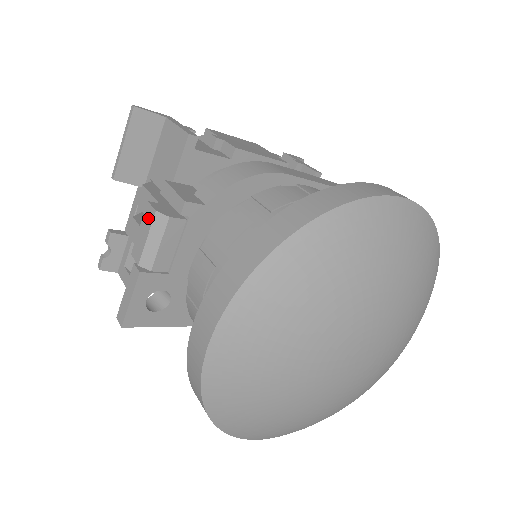
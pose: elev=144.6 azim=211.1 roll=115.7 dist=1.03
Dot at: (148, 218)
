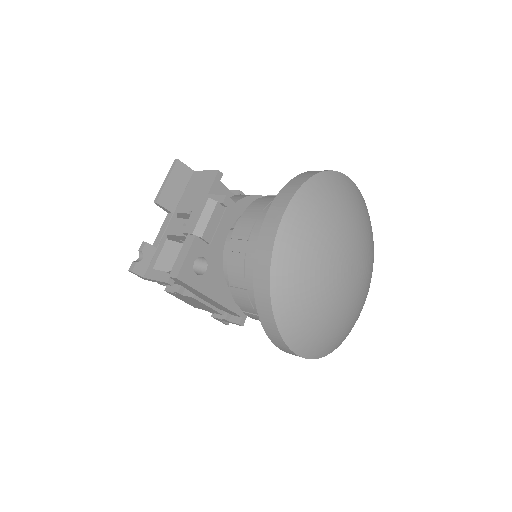
Dot at: (200, 205)
